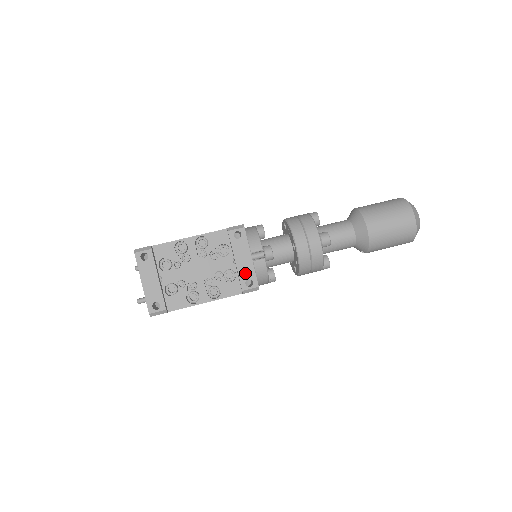
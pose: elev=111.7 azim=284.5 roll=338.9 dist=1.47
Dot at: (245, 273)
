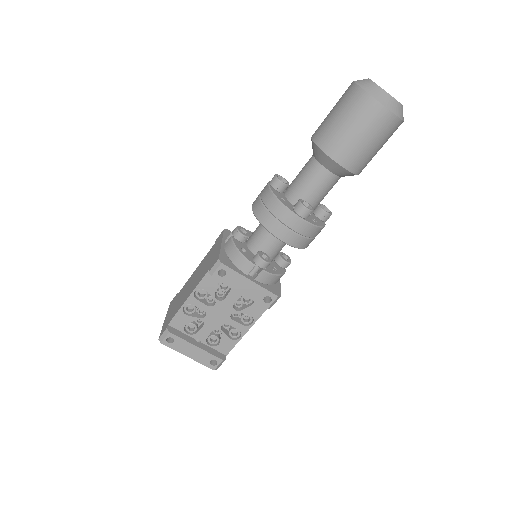
Dot at: (257, 295)
